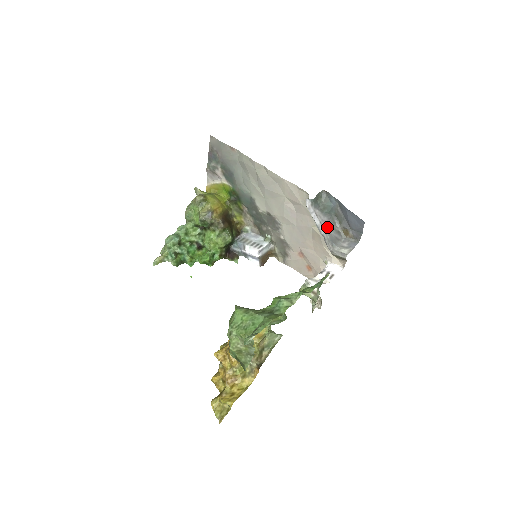
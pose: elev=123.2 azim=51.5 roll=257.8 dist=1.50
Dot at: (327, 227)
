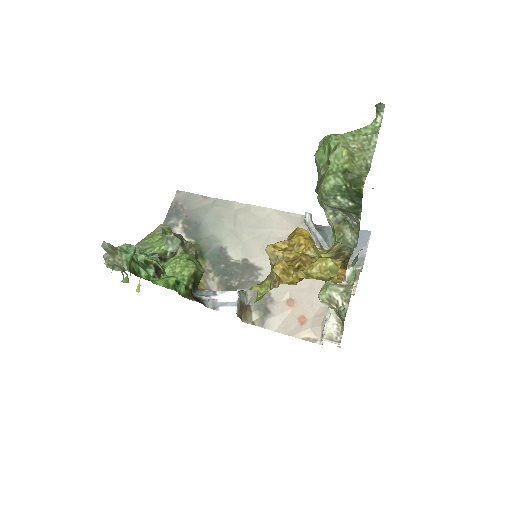
Dot at: occluded
